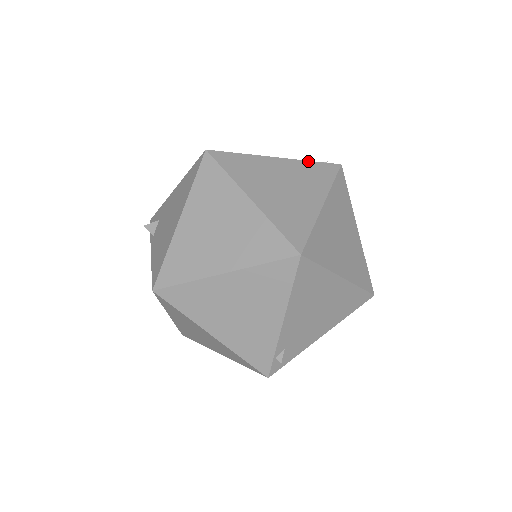
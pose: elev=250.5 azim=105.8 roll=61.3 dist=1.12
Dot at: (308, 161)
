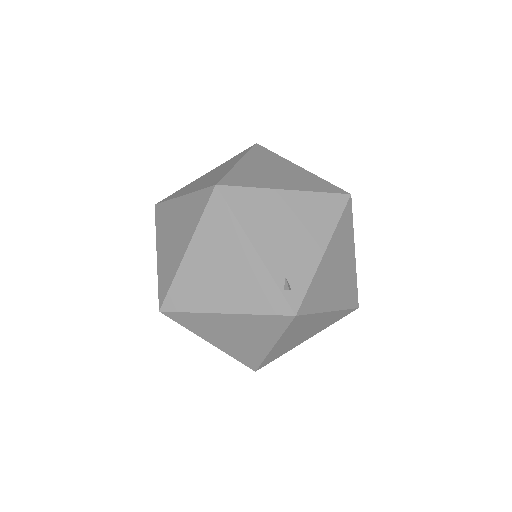
Dot at: (230, 159)
